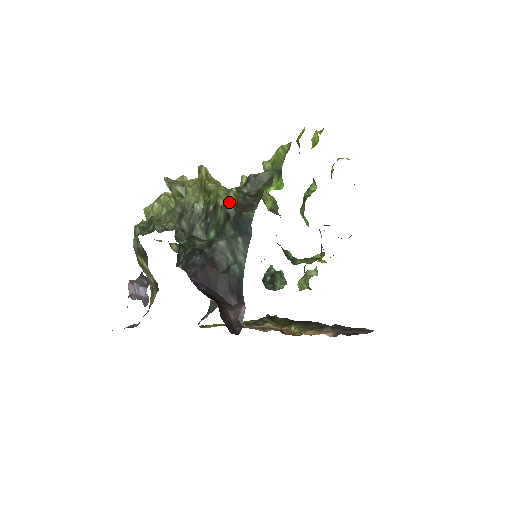
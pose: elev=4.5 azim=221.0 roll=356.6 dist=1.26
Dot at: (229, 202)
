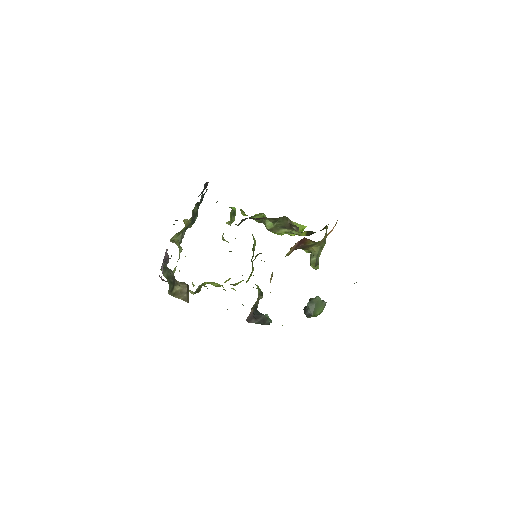
Dot at: occluded
